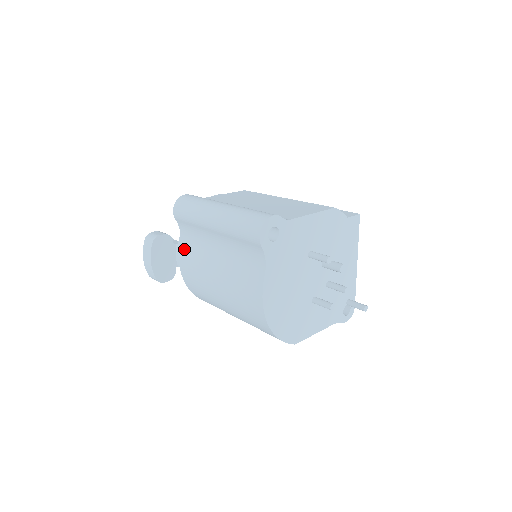
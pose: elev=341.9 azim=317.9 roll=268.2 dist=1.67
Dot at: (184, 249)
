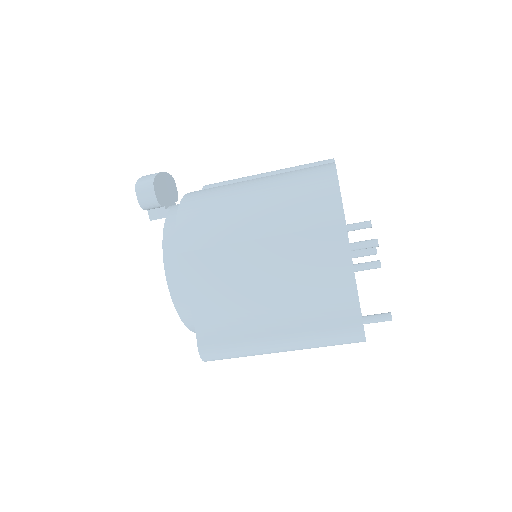
Dot at: occluded
